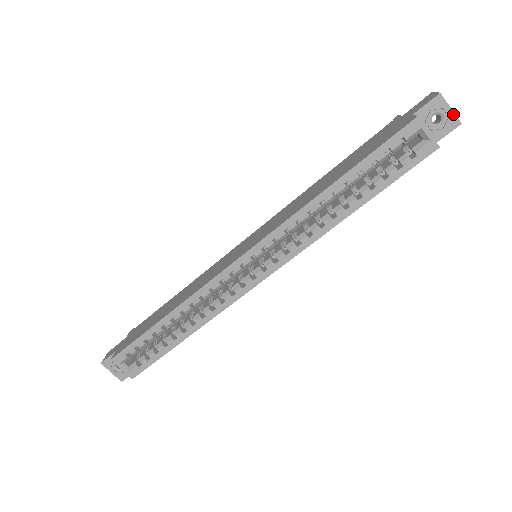
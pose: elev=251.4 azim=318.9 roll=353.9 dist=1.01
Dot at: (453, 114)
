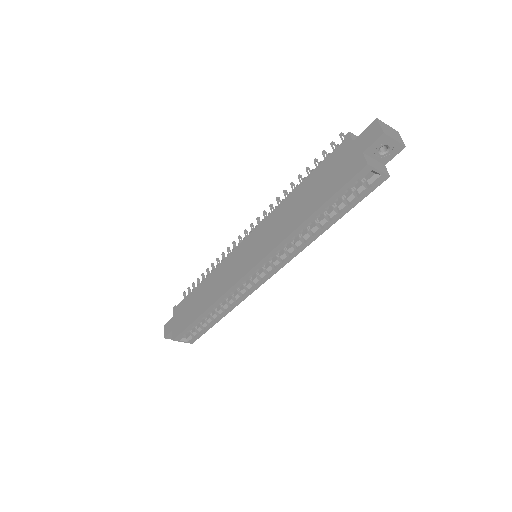
Dot at: (397, 143)
